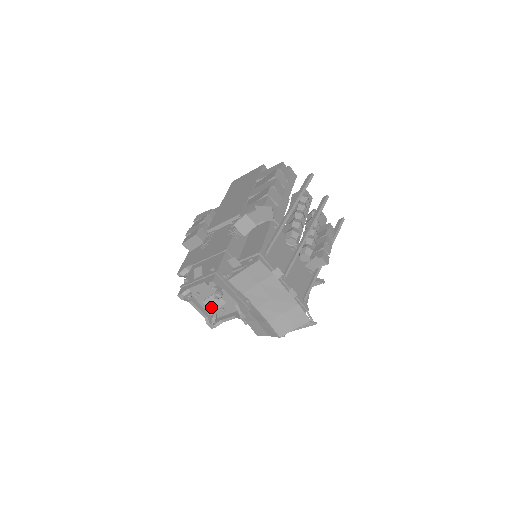
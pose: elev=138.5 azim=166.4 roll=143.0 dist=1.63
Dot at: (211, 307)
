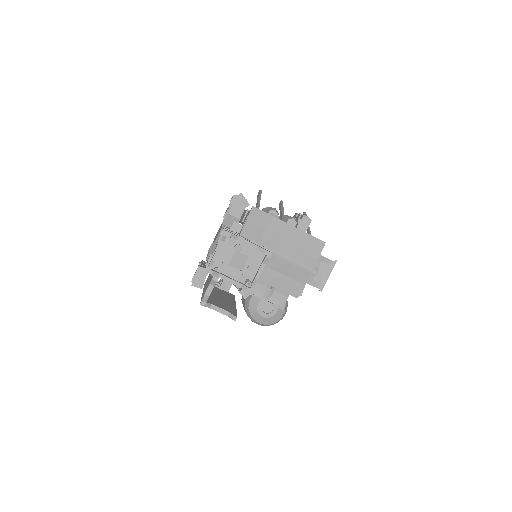
Dot at: (239, 267)
